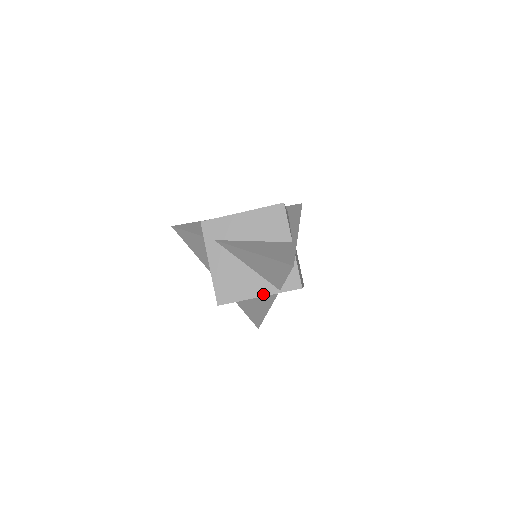
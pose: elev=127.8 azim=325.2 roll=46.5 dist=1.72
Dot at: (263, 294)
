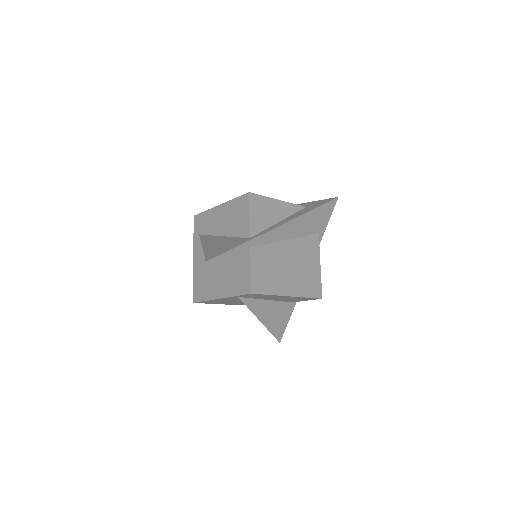
Dot at: (223, 296)
